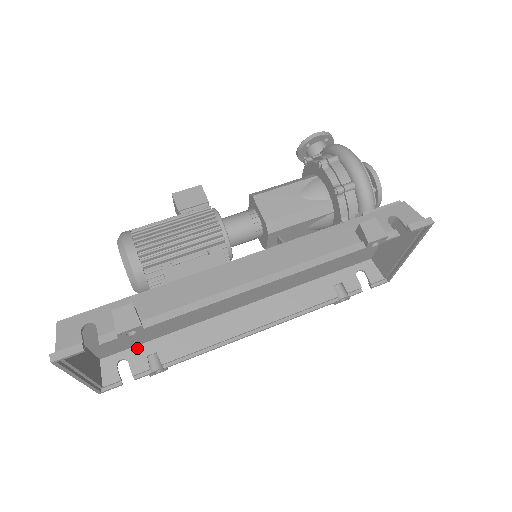
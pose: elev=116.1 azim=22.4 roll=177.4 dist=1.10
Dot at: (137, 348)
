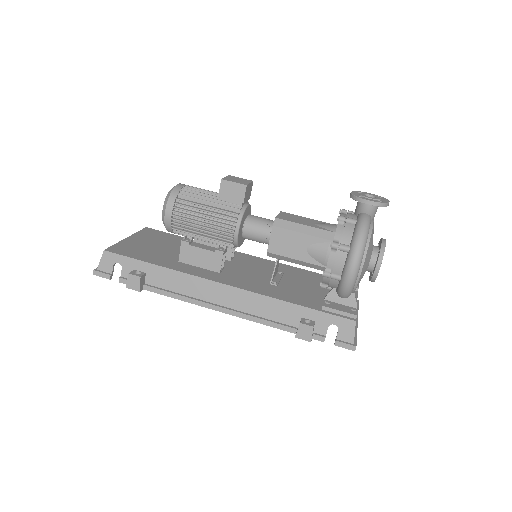
Dot at: occluded
